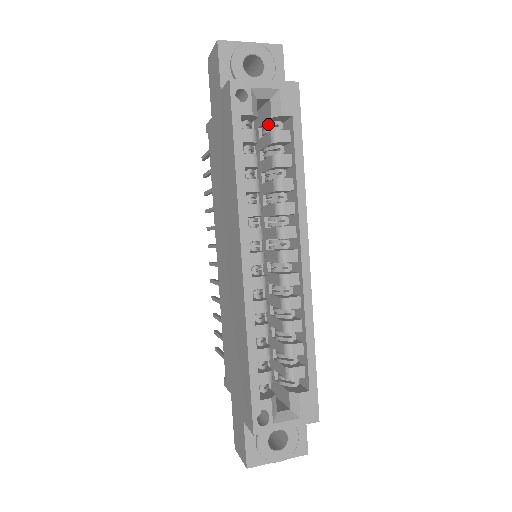
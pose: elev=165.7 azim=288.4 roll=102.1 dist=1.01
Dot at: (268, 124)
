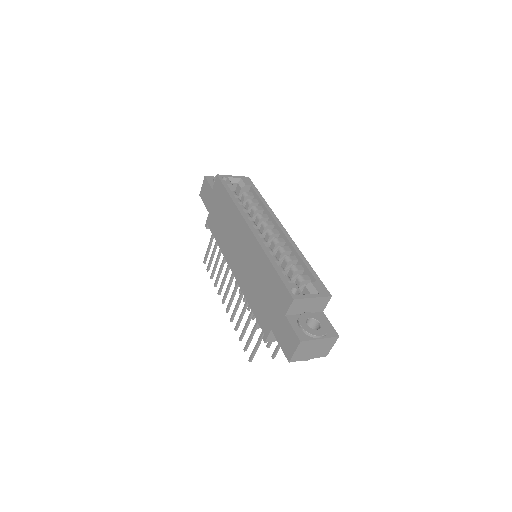
Dot at: (240, 196)
